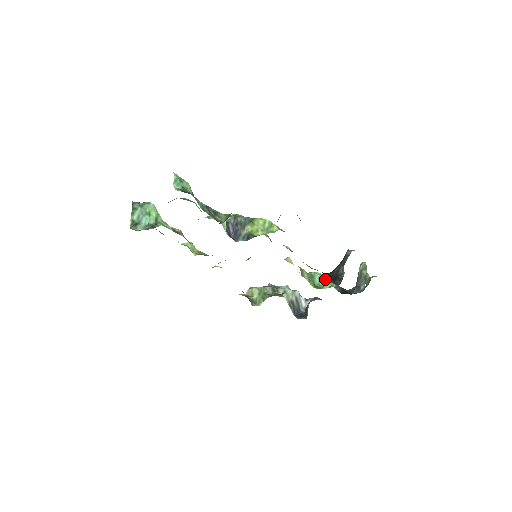
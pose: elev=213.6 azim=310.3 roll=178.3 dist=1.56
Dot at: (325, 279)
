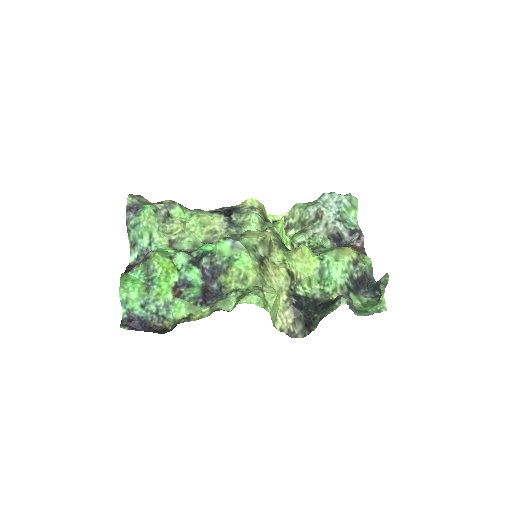
Dot at: (333, 280)
